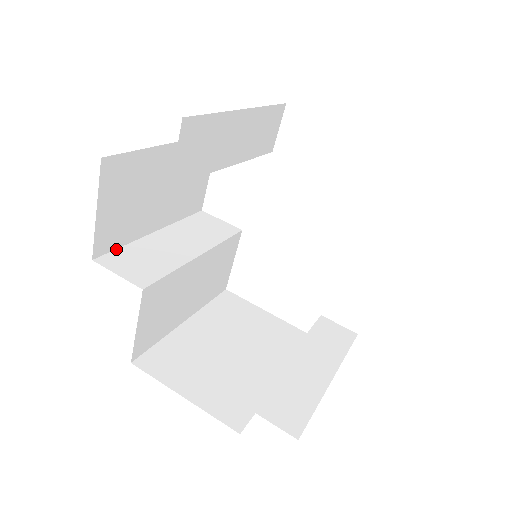
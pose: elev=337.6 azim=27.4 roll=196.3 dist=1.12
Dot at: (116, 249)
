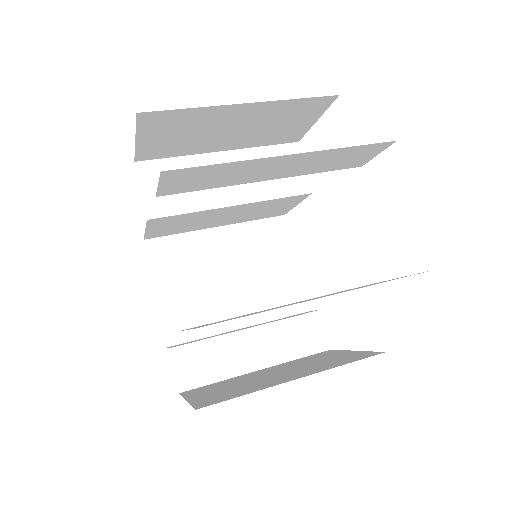
Dot at: (165, 158)
